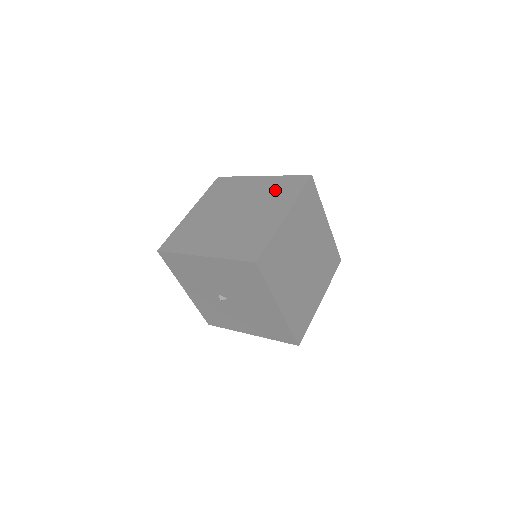
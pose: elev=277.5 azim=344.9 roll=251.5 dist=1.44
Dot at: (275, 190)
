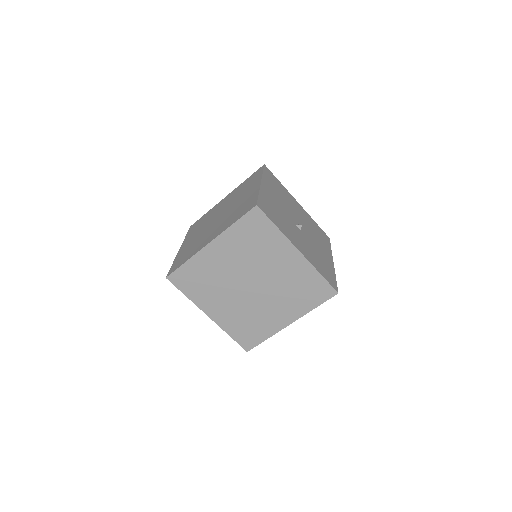
Dot at: (240, 208)
